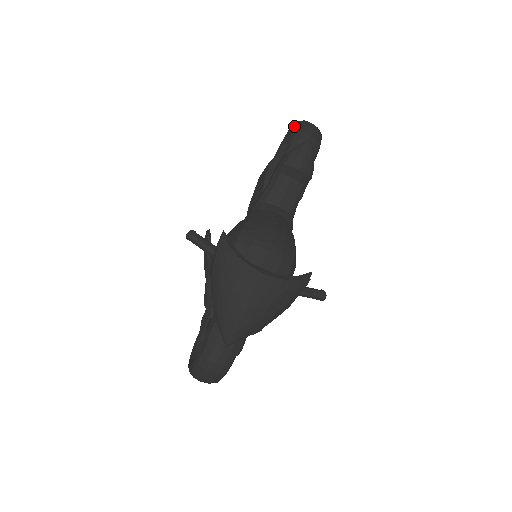
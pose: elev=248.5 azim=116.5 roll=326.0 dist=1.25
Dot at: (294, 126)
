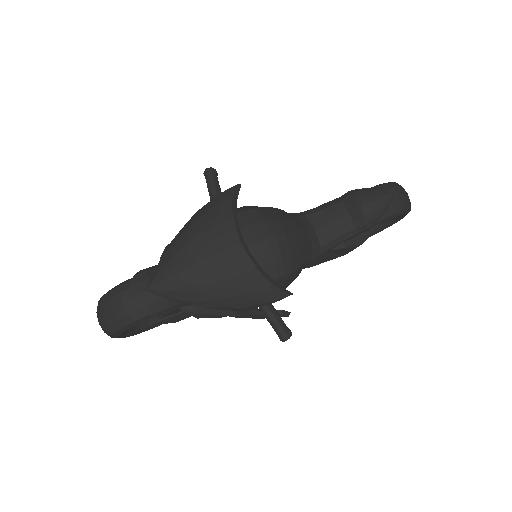
Dot at: (388, 182)
